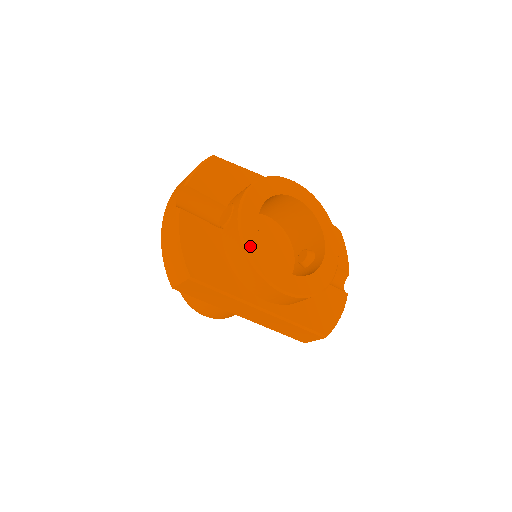
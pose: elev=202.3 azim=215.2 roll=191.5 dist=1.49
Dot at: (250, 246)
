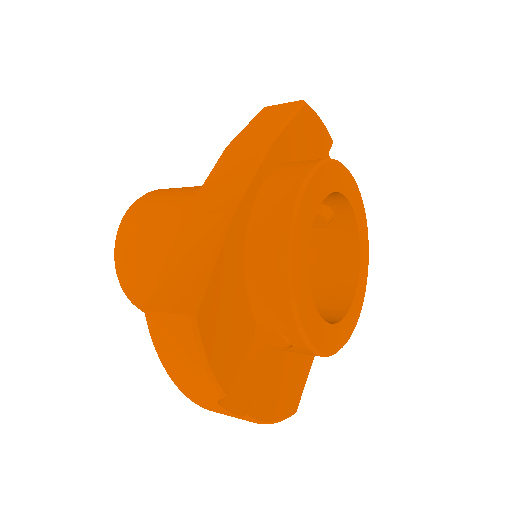
Dot at: (334, 346)
